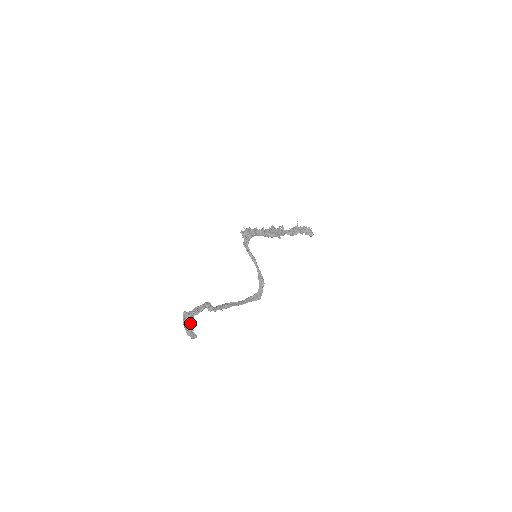
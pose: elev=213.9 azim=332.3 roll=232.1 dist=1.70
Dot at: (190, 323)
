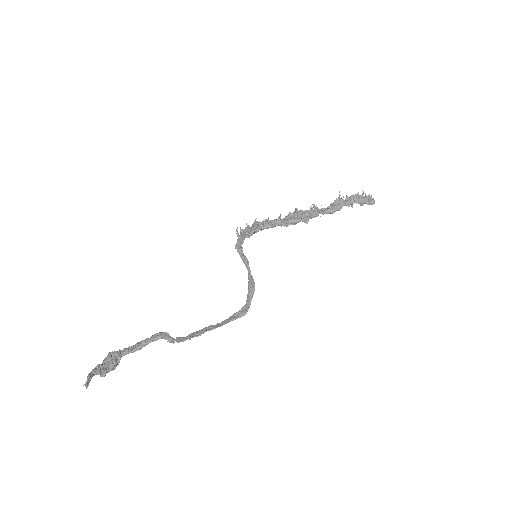
Dot at: (107, 366)
